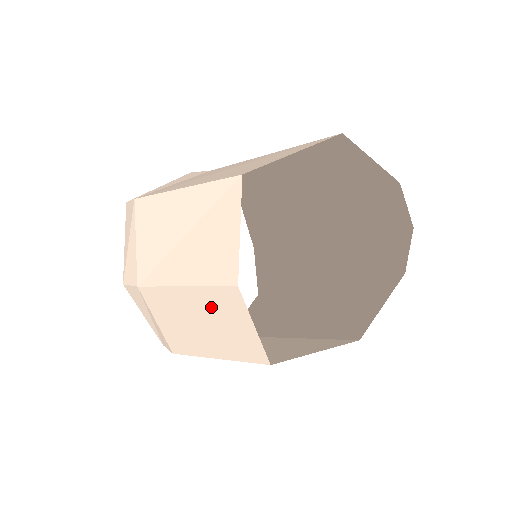
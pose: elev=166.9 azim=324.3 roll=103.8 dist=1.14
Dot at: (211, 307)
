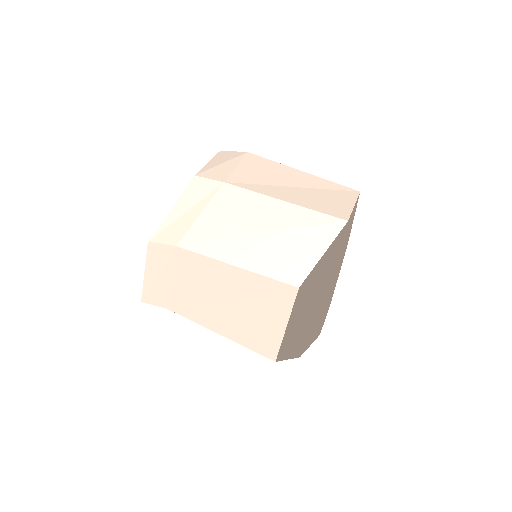
Dot at: (299, 225)
